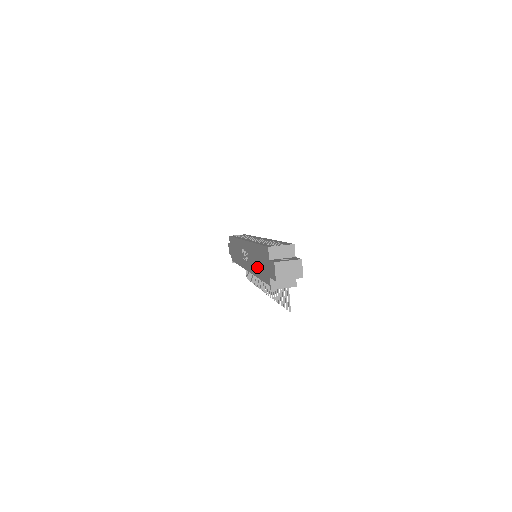
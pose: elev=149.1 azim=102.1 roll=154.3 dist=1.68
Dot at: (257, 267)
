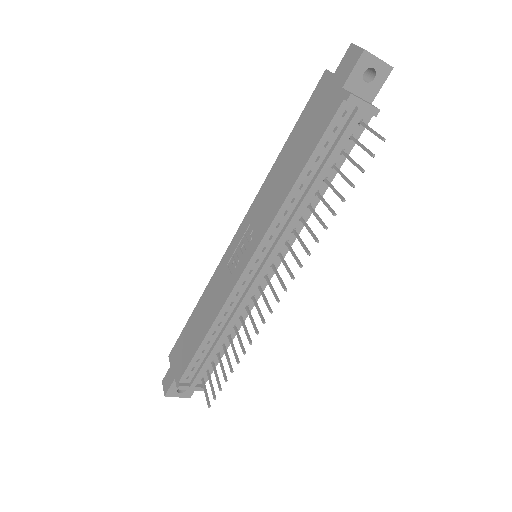
Dot at: (292, 167)
